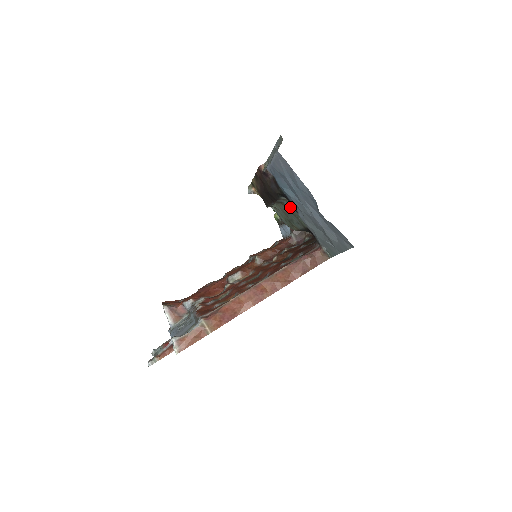
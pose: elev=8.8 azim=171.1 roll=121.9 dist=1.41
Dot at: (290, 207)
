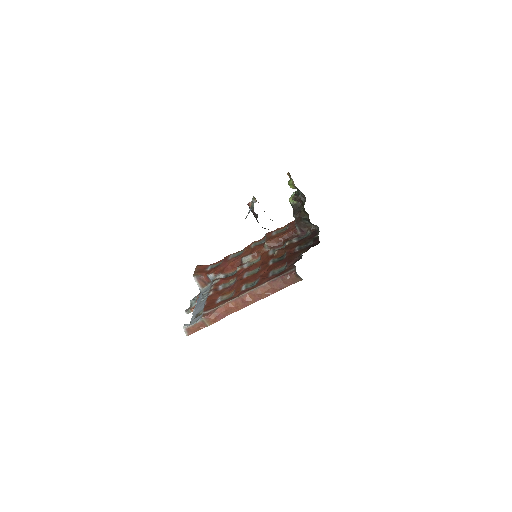
Dot at: occluded
